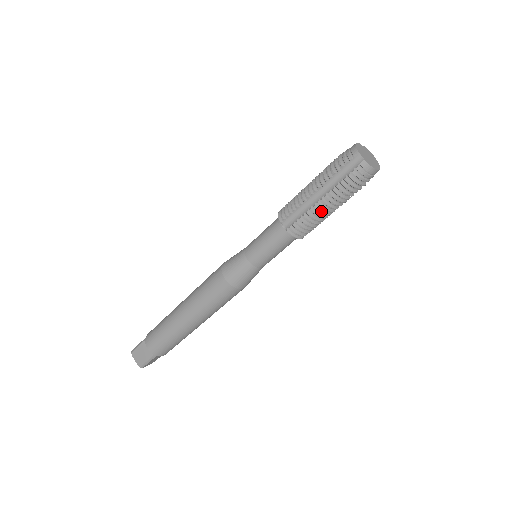
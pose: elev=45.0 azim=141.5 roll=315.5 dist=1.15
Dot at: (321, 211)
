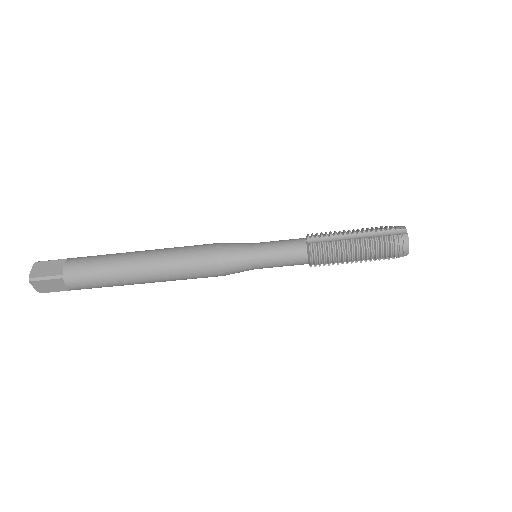
Dot at: (348, 248)
